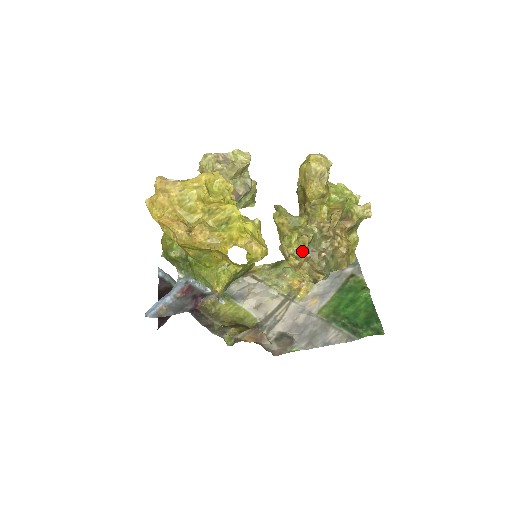
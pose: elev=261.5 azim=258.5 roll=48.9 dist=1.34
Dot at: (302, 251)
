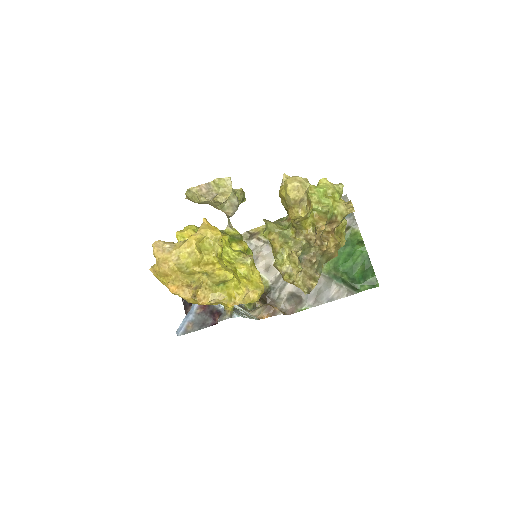
Dot at: (294, 268)
